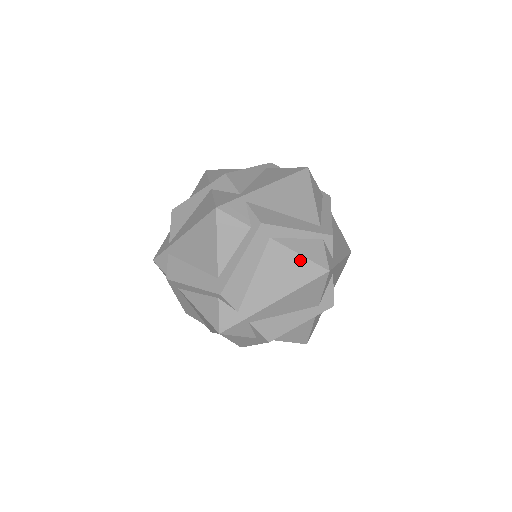
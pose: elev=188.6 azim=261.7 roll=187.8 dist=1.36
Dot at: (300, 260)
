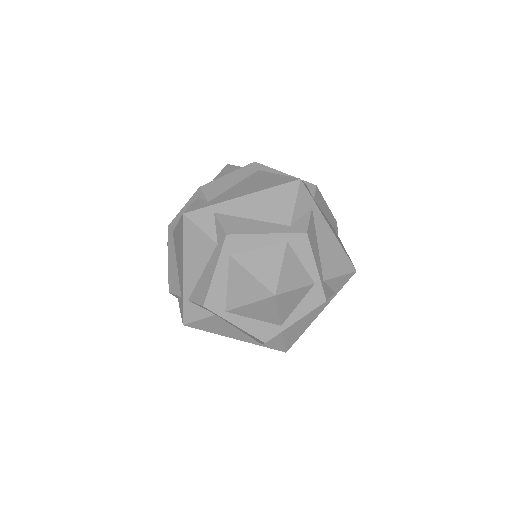
Dot at: (277, 176)
